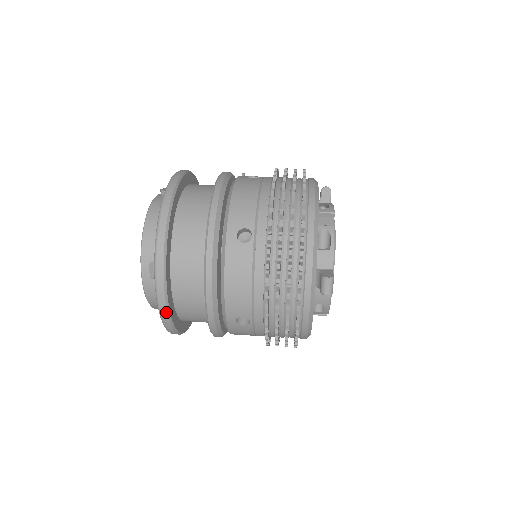
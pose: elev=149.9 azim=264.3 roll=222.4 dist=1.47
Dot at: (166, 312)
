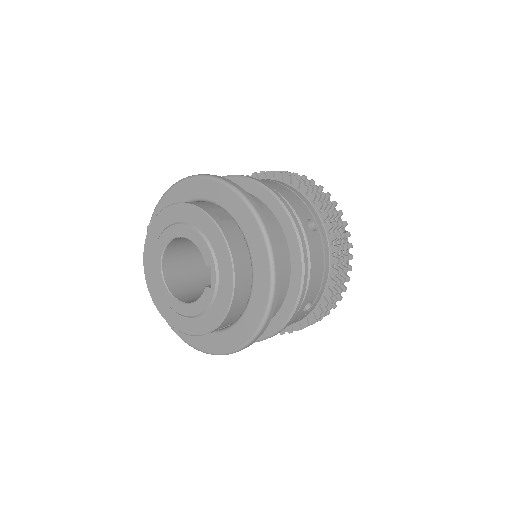
Dot at: (264, 217)
